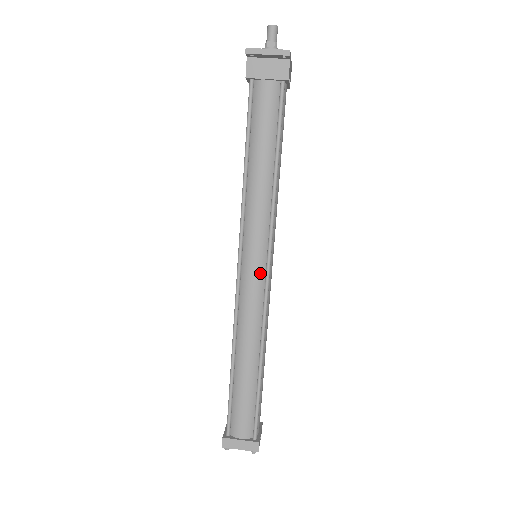
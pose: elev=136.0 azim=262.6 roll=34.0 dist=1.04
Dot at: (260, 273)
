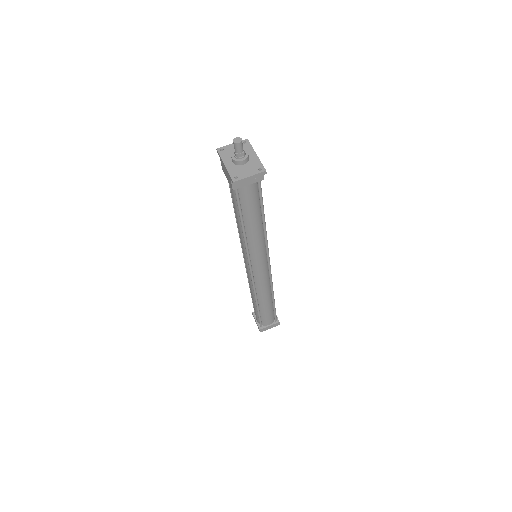
Dot at: (265, 268)
